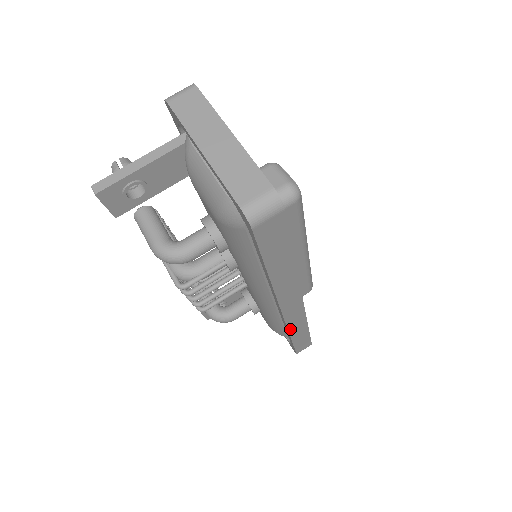
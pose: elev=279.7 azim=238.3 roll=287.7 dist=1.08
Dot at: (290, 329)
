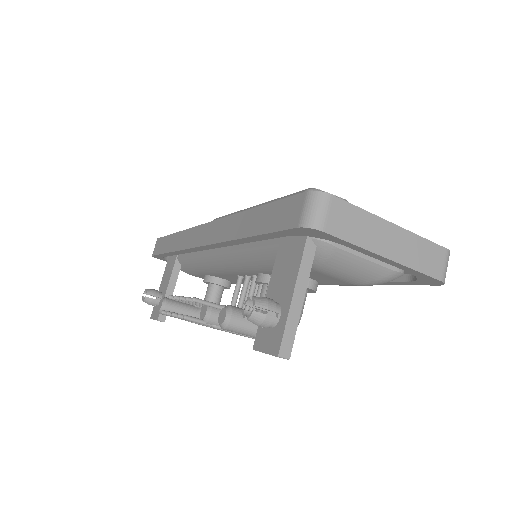
Dot at: occluded
